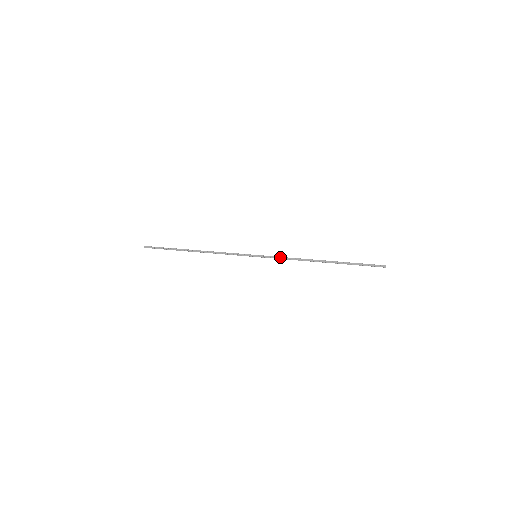
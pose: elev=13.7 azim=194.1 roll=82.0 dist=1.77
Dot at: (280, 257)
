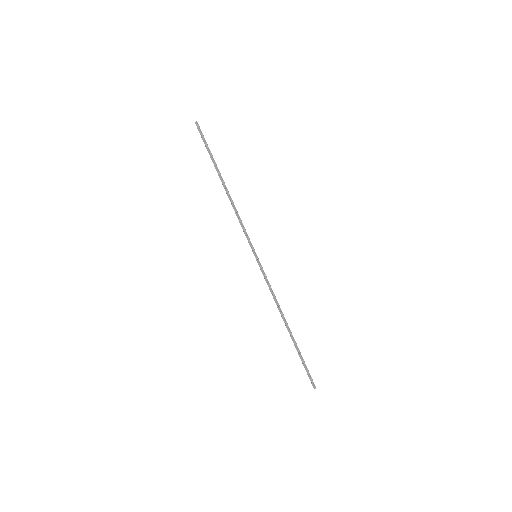
Dot at: (268, 282)
